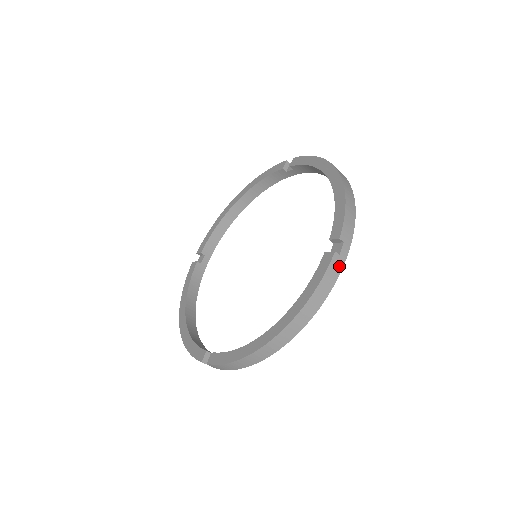
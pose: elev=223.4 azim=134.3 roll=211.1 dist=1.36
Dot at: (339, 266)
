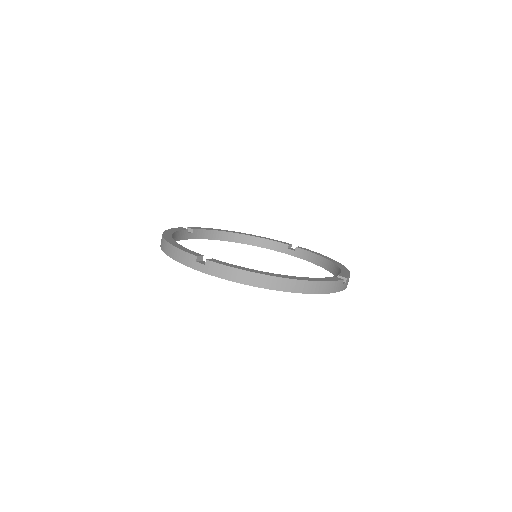
Dot at: (339, 288)
